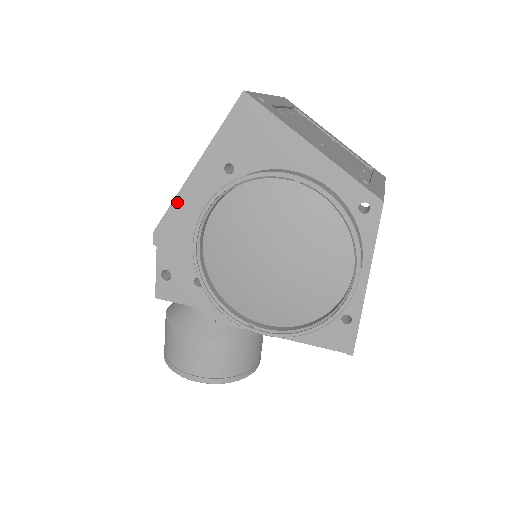
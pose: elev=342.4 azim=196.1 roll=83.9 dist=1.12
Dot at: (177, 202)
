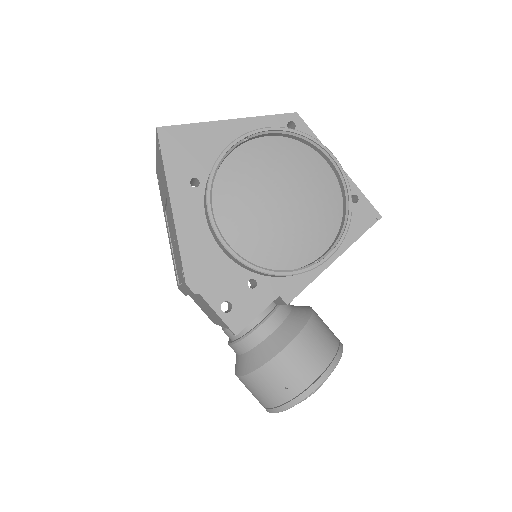
Dot at: (182, 243)
